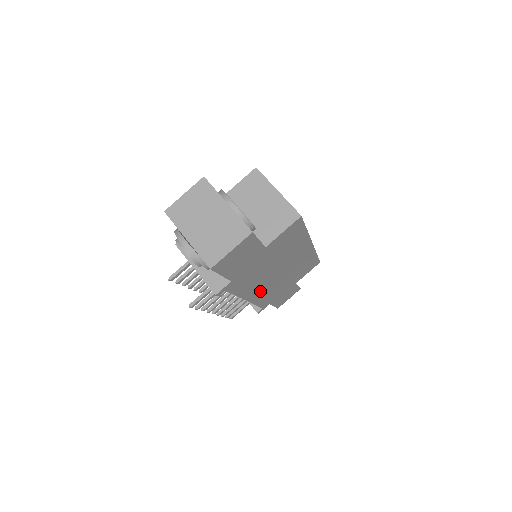
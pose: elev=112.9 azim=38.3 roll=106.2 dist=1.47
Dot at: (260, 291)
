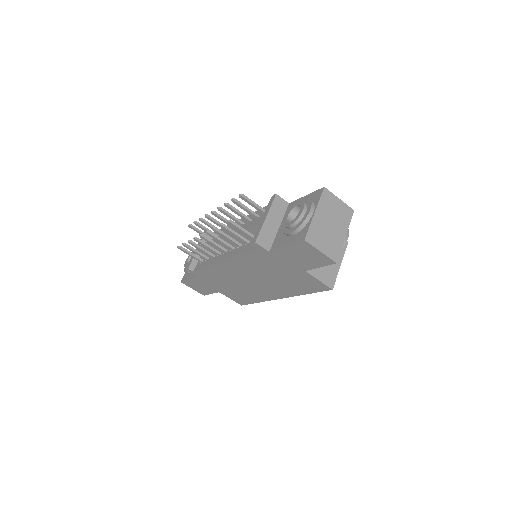
Dot at: (230, 269)
